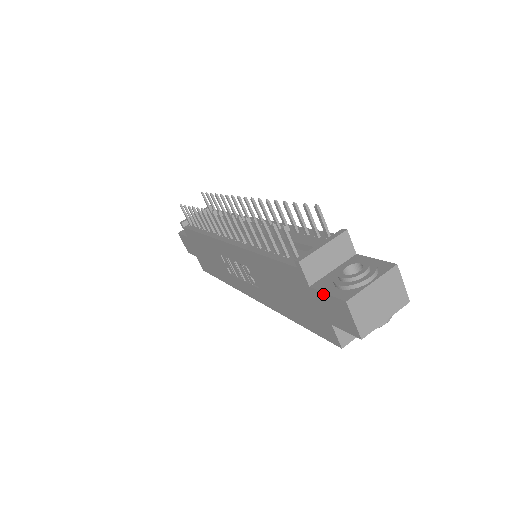
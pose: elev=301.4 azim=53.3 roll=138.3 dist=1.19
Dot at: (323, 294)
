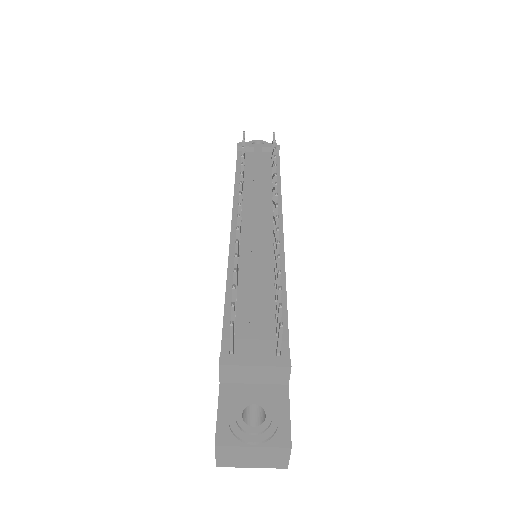
Dot at: (218, 406)
